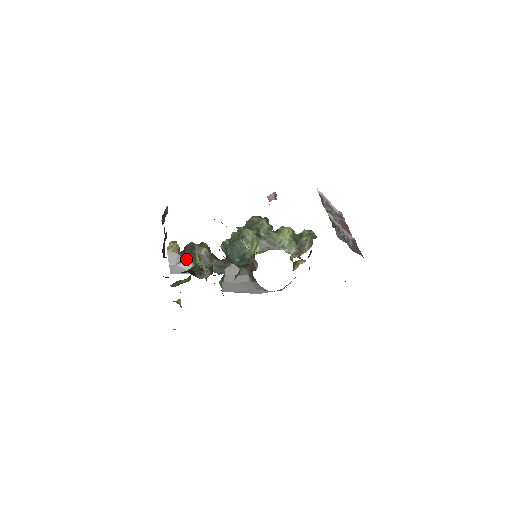
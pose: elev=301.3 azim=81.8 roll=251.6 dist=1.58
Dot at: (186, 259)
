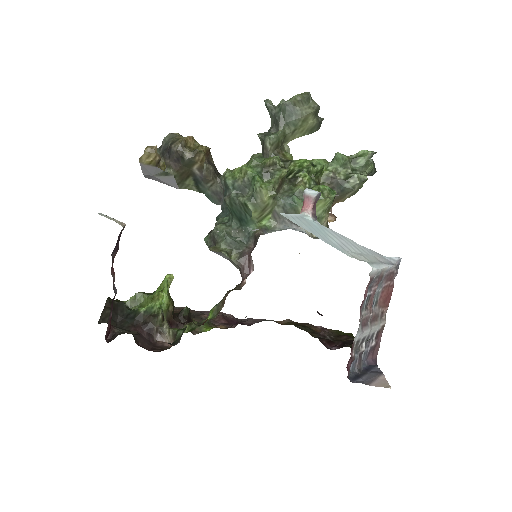
Dot at: (168, 173)
